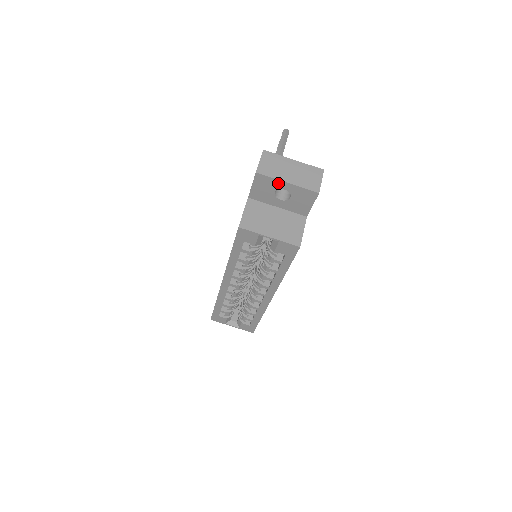
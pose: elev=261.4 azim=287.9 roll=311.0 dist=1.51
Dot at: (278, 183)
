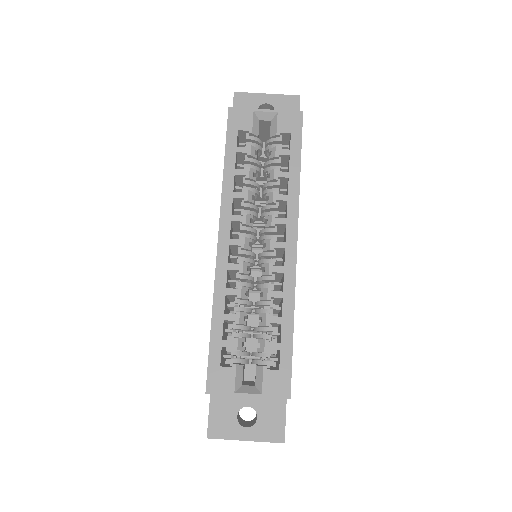
Dot at: (258, 98)
